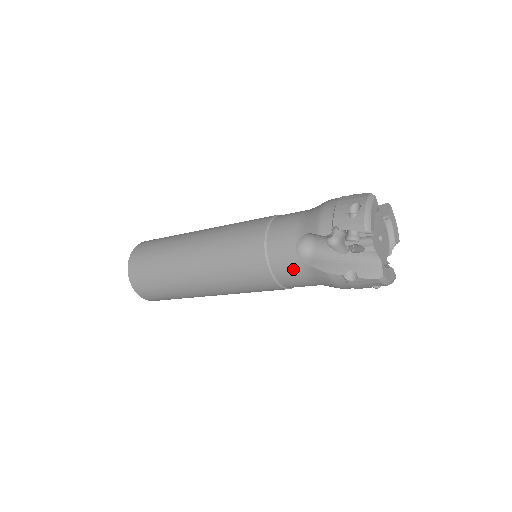
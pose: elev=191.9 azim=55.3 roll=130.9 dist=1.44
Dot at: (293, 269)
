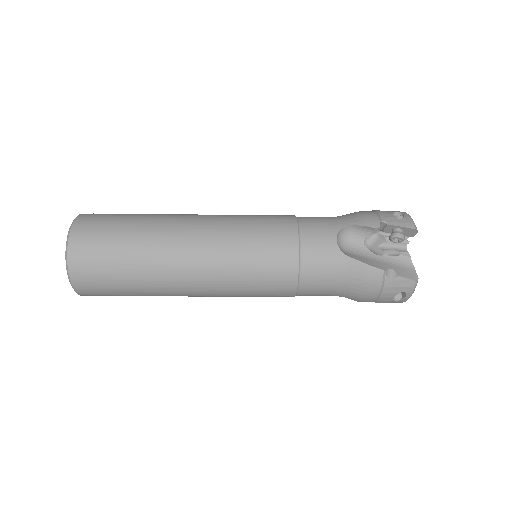
Dot at: (327, 259)
